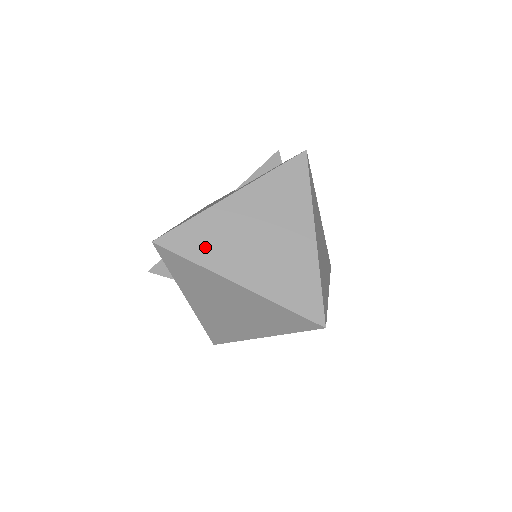
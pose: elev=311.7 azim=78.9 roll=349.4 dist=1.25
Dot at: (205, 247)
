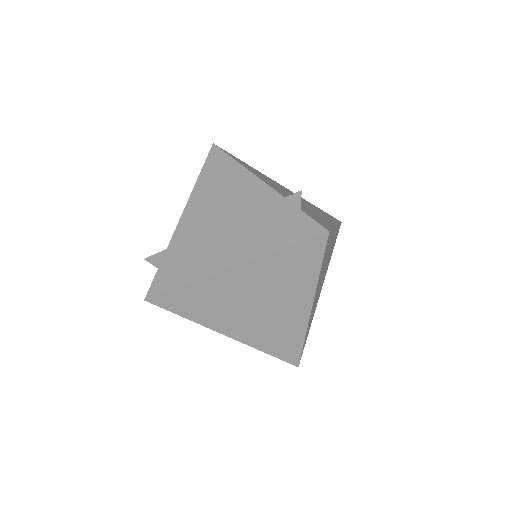
Dot at: (198, 309)
